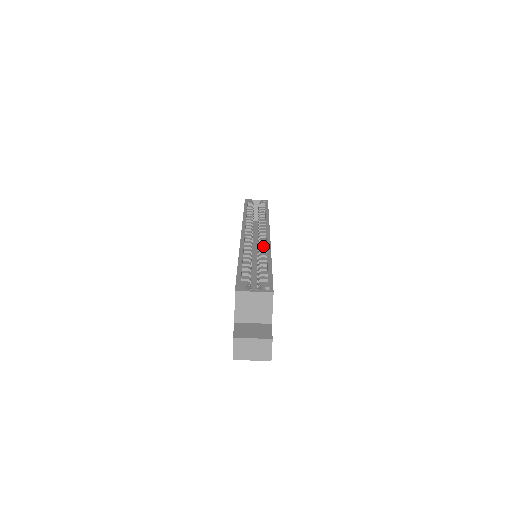
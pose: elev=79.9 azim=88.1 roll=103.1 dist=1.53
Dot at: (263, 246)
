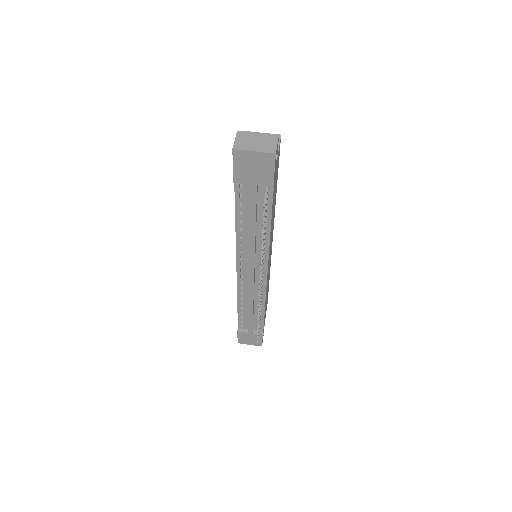
Dot at: occluded
